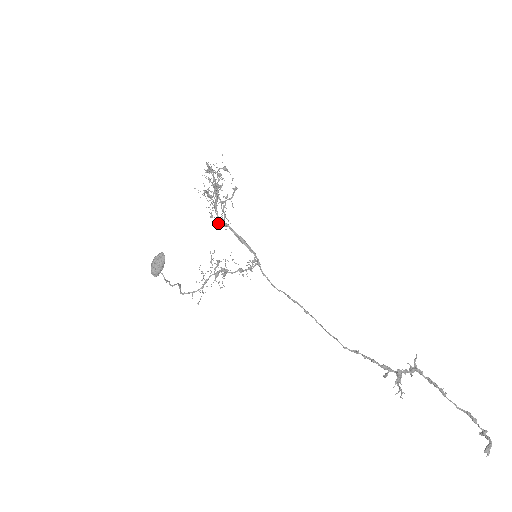
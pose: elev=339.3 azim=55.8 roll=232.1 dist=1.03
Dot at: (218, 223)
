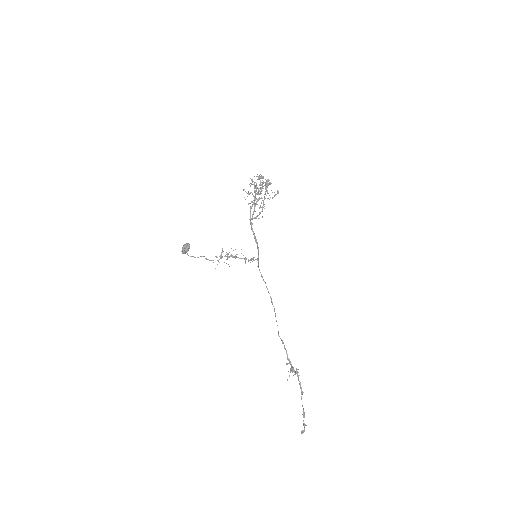
Dot at: (252, 217)
